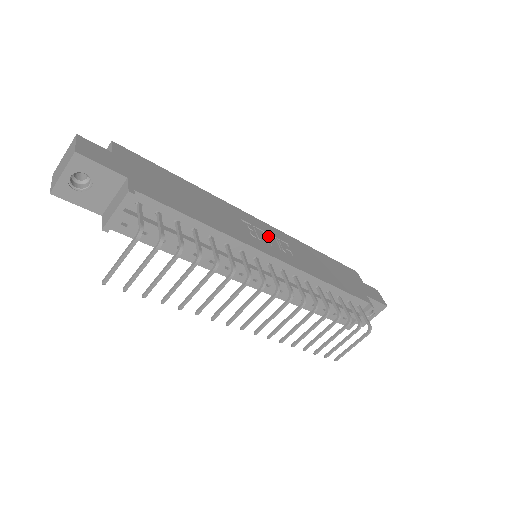
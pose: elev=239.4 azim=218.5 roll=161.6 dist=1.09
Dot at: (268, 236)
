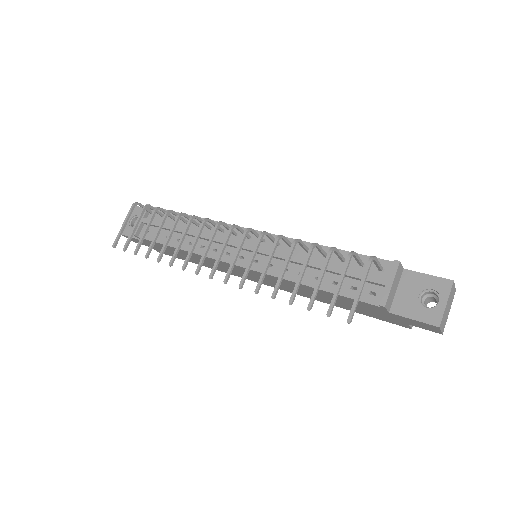
Dot at: occluded
